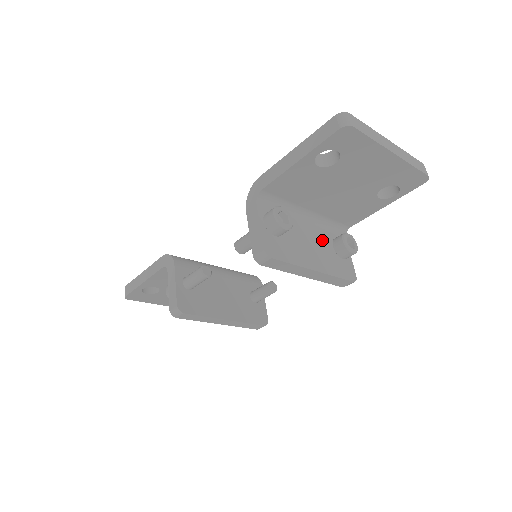
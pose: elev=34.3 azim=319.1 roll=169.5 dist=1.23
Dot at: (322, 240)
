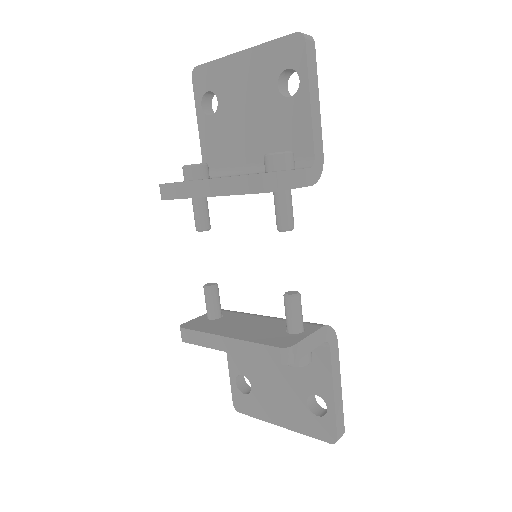
Dot at: occluded
